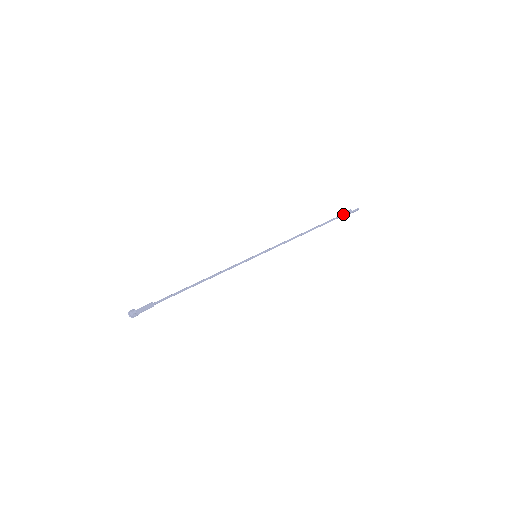
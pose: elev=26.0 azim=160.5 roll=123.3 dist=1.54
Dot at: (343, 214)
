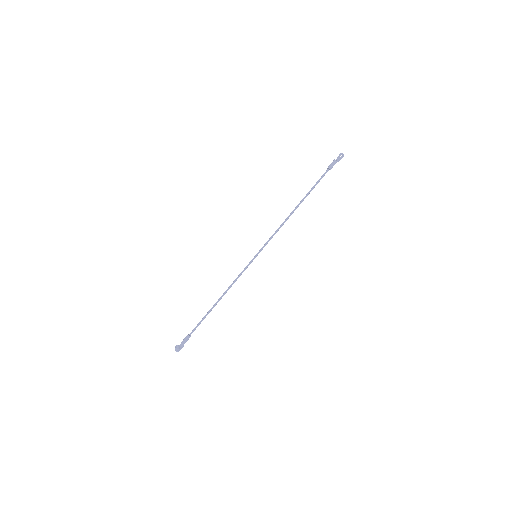
Dot at: (327, 169)
